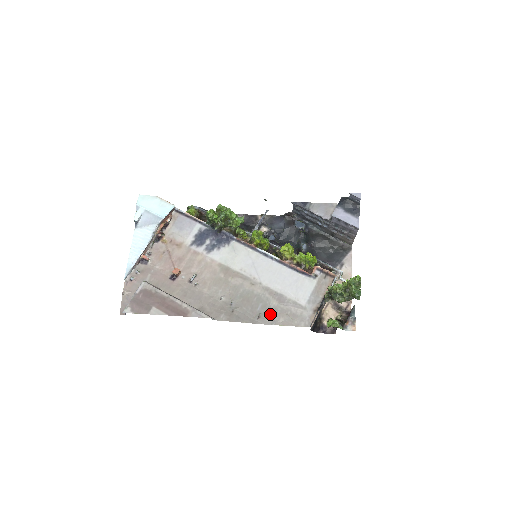
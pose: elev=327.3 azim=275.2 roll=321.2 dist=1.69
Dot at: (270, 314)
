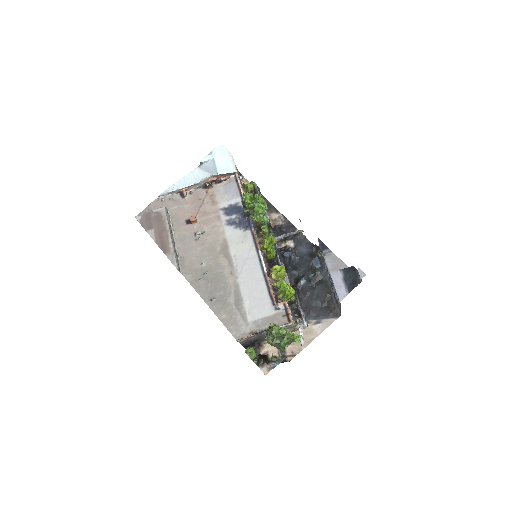
Dot at: (221, 305)
